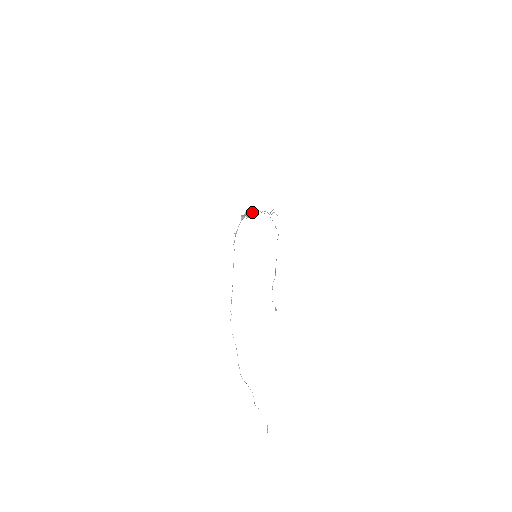
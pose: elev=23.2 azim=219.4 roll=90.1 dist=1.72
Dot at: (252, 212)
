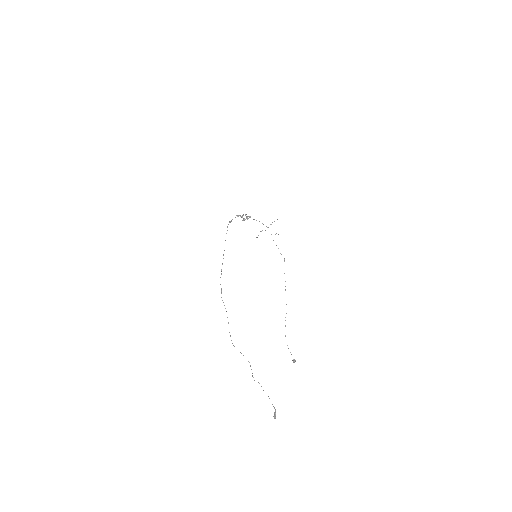
Dot at: occluded
